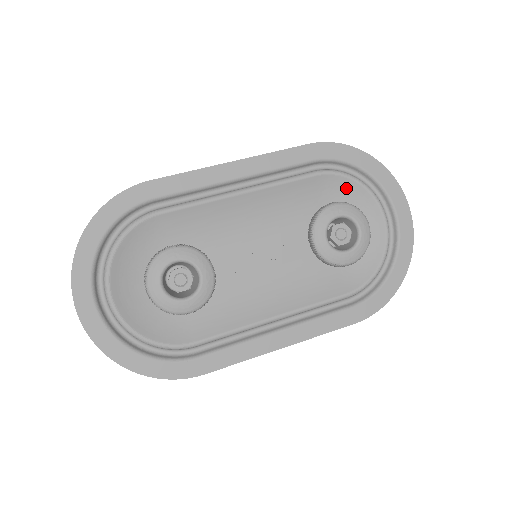
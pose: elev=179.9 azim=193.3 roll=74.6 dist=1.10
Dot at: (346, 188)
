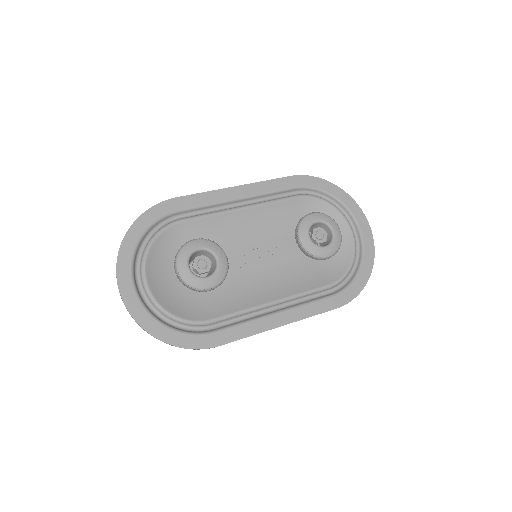
Dot at: (320, 208)
